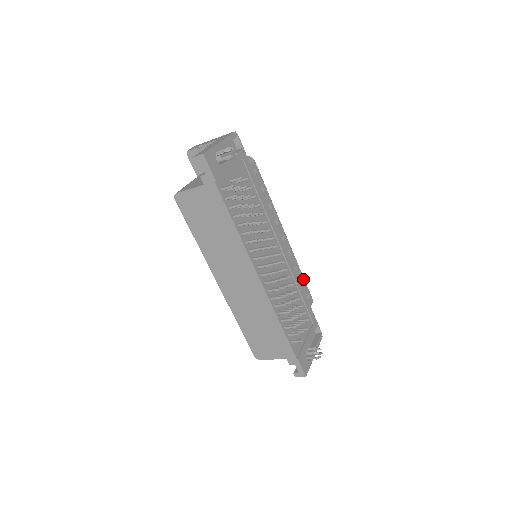
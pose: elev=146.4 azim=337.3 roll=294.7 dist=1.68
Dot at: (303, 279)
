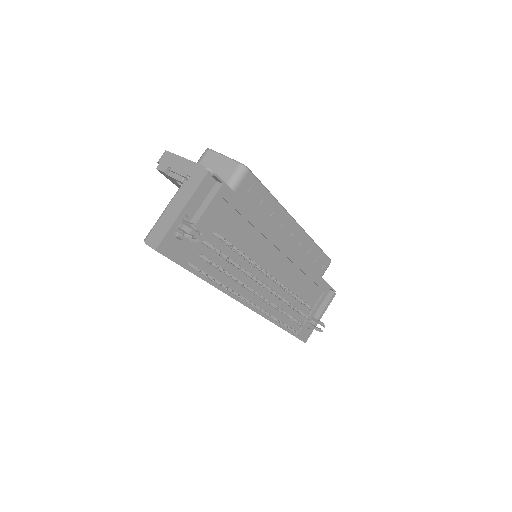
Dot at: (319, 251)
